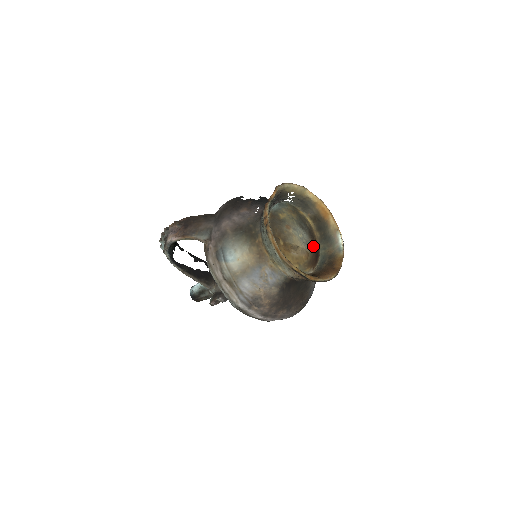
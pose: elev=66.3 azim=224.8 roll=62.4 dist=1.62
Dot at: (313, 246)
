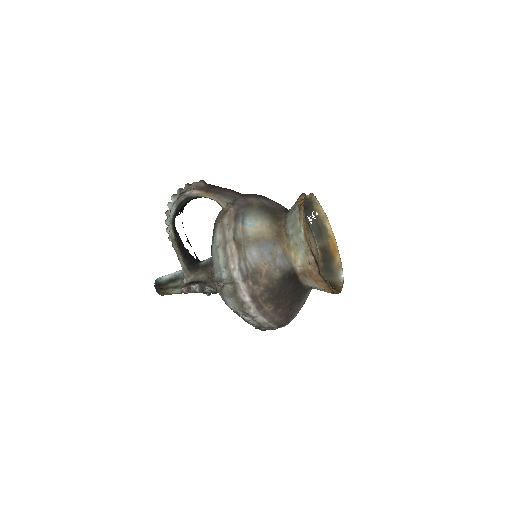
Dot at: occluded
